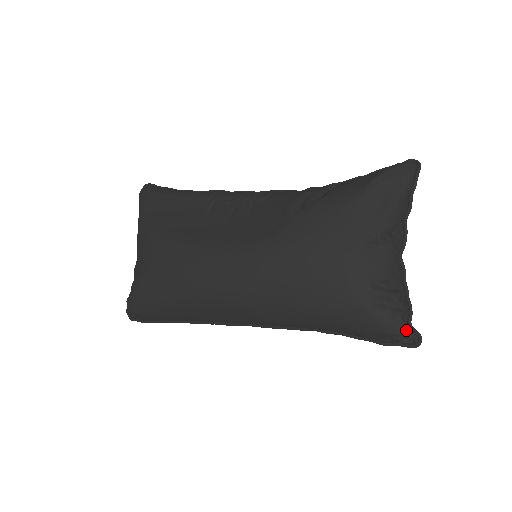
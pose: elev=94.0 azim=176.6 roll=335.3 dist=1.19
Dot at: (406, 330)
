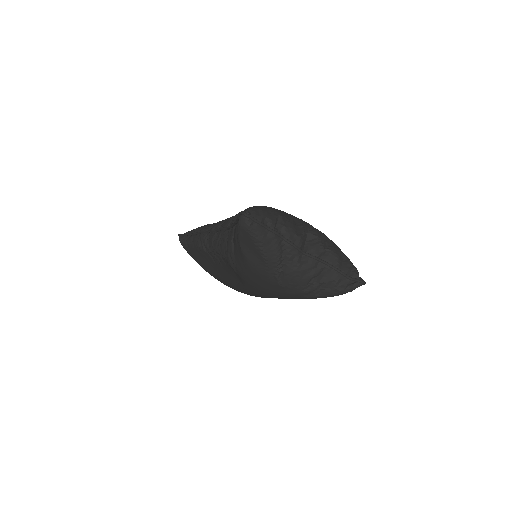
Dot at: (347, 291)
